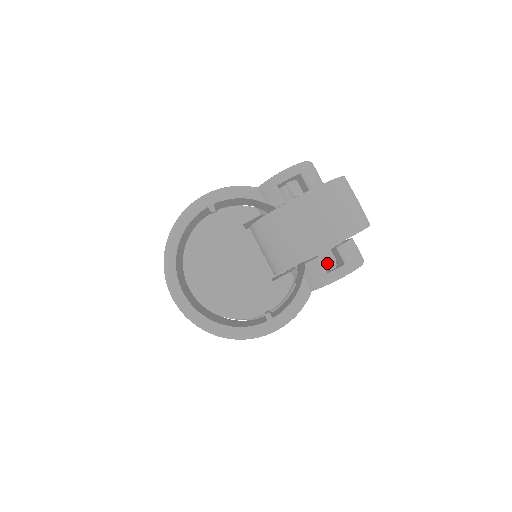
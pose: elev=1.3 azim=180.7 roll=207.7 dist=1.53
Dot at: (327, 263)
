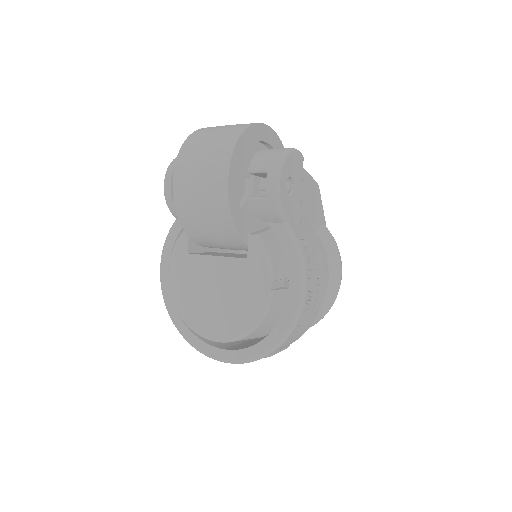
Dot at: occluded
